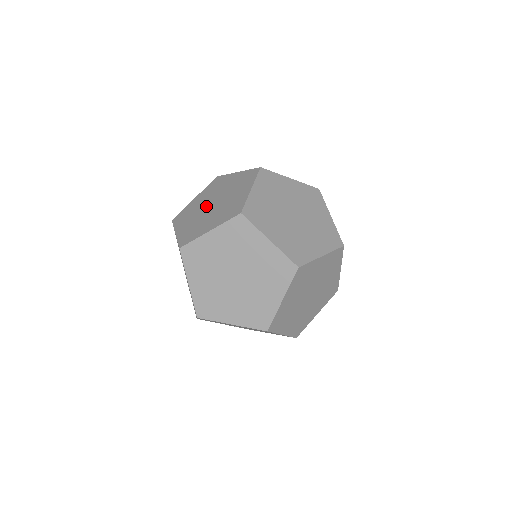
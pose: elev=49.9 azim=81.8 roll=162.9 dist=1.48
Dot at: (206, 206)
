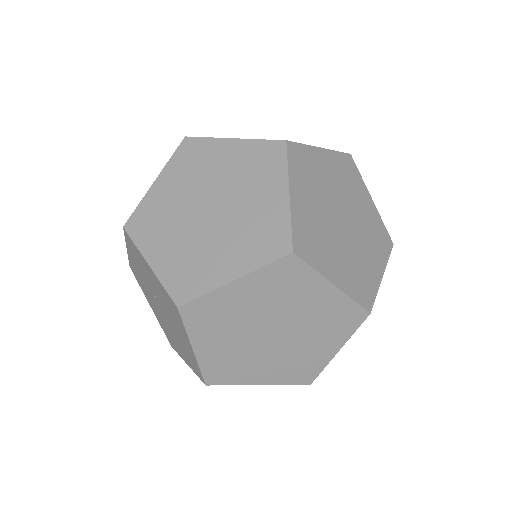
Dot at: occluded
